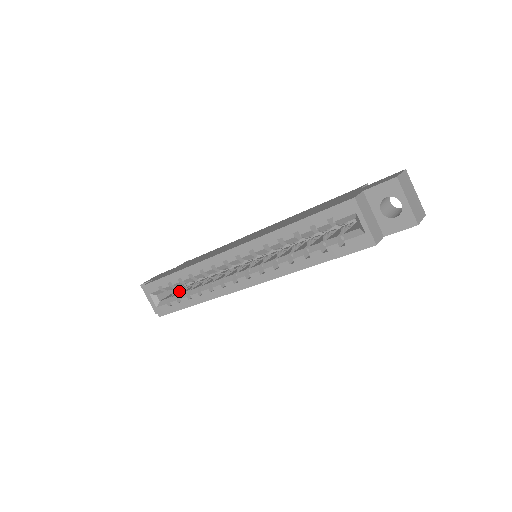
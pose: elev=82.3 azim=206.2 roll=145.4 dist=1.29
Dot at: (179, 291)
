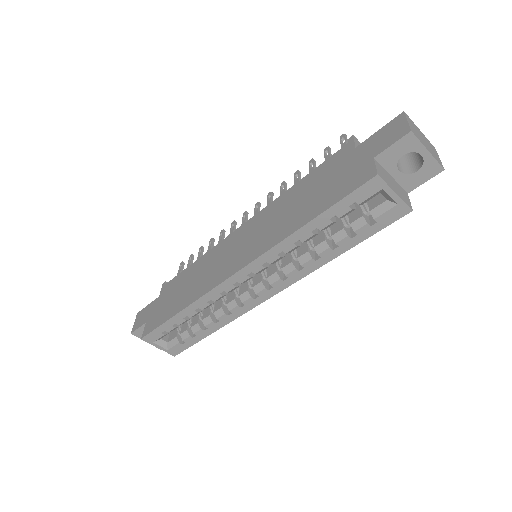
Dot at: occluded
